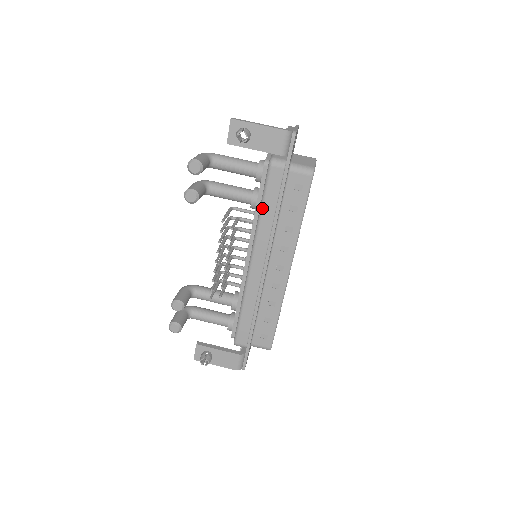
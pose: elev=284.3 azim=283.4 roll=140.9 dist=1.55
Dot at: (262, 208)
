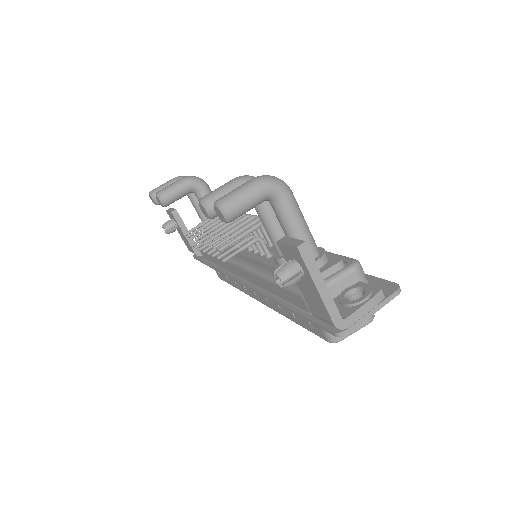
Dot at: (270, 281)
